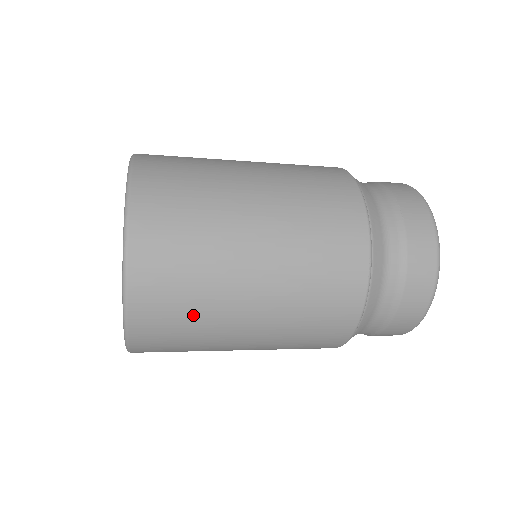
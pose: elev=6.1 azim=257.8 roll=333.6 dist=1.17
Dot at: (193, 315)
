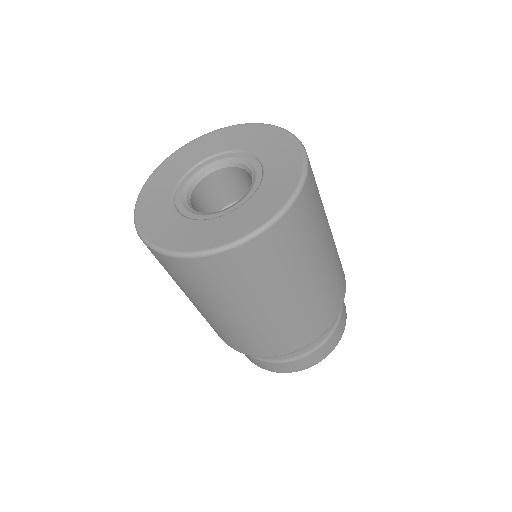
Dot at: (251, 282)
